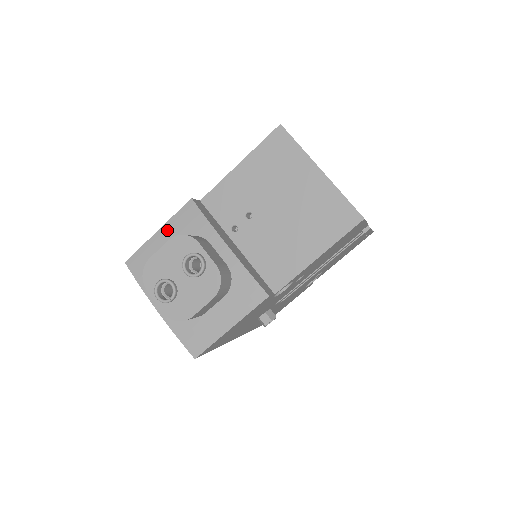
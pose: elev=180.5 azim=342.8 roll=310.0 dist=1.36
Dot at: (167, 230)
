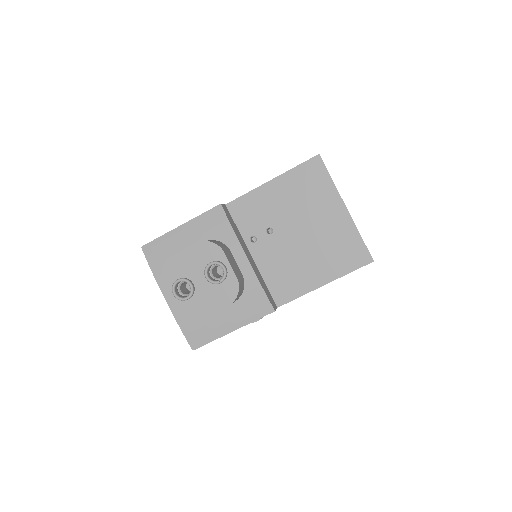
Dot at: (190, 227)
